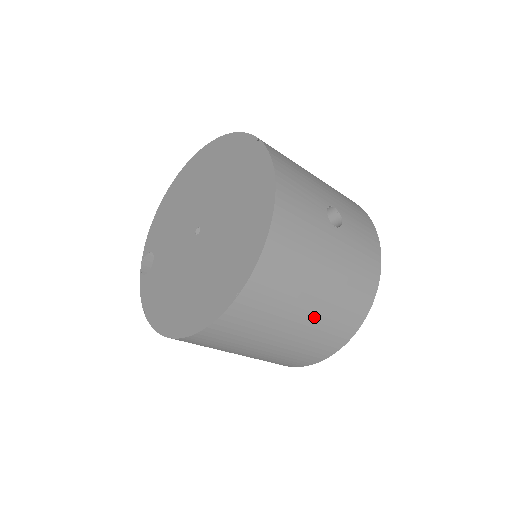
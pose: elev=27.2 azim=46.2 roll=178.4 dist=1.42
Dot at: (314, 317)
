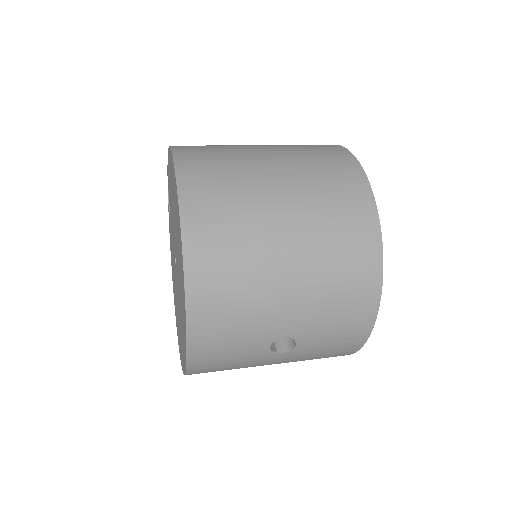
Dot at: occluded
